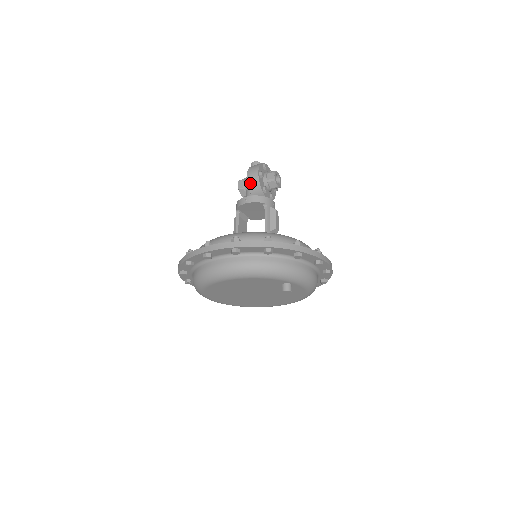
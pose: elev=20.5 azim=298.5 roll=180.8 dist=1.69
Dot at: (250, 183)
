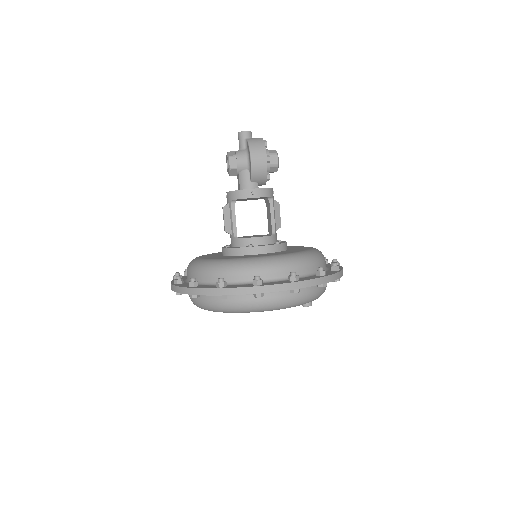
Dot at: (255, 169)
